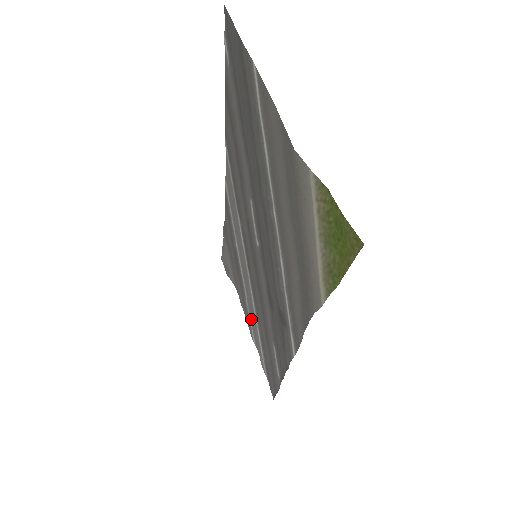
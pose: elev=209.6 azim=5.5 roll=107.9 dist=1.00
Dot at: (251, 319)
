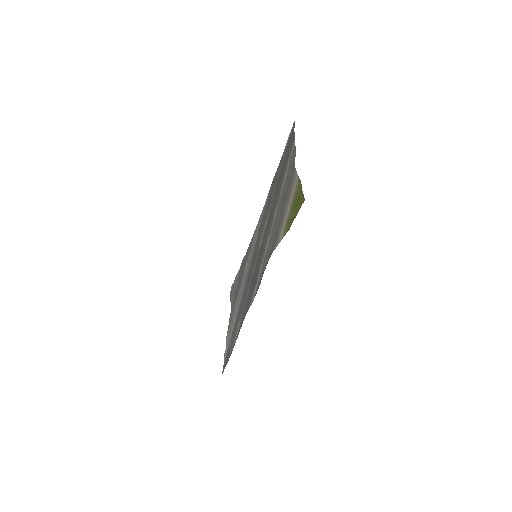
Dot at: occluded
